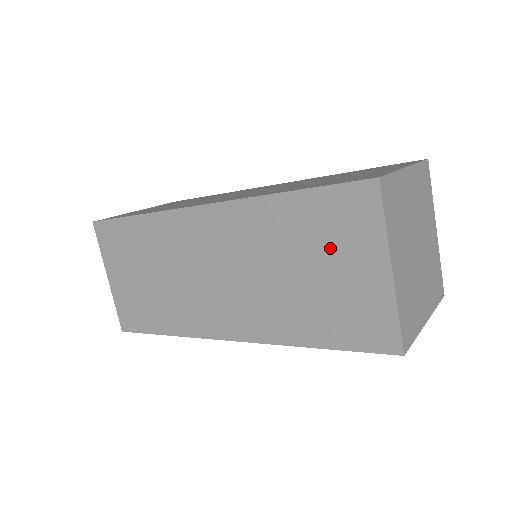
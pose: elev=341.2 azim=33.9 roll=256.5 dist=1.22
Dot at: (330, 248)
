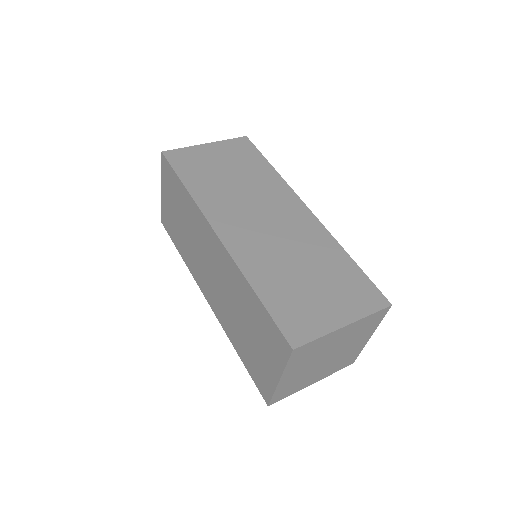
Dot at: (261, 338)
